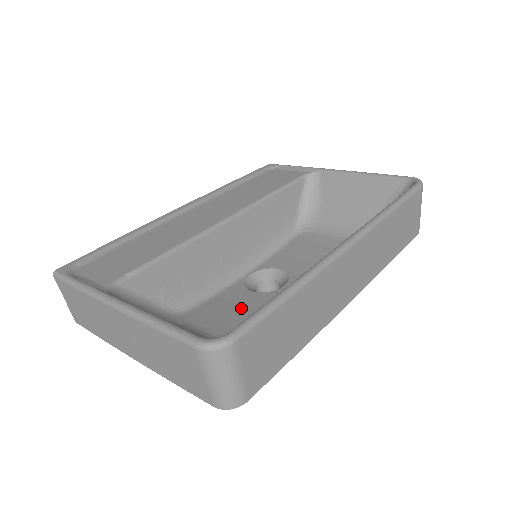
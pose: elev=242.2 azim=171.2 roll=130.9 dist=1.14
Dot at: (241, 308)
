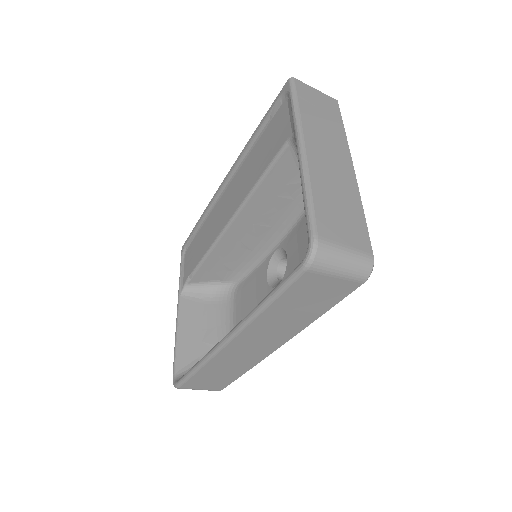
Dot at: (254, 299)
